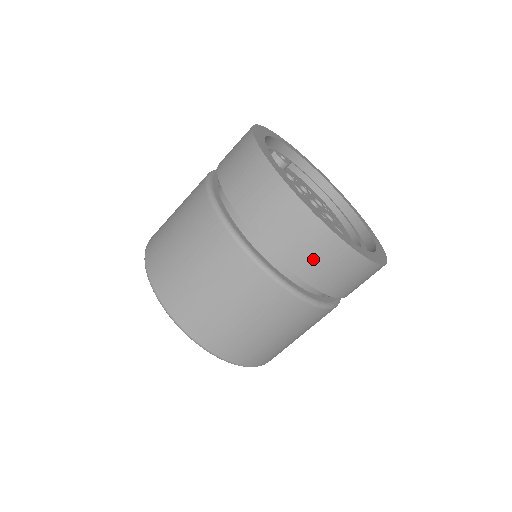
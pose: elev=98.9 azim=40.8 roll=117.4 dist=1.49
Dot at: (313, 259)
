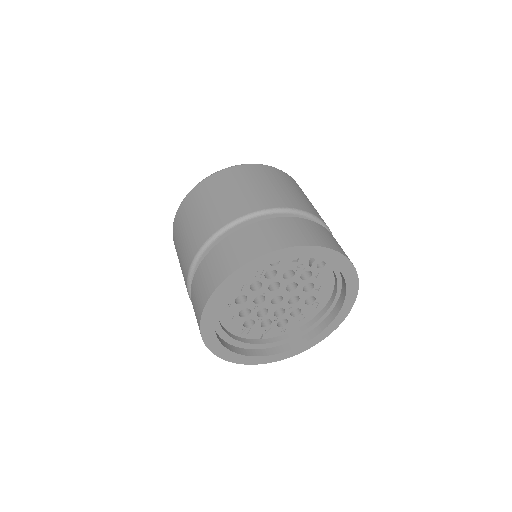
Dot at: occluded
